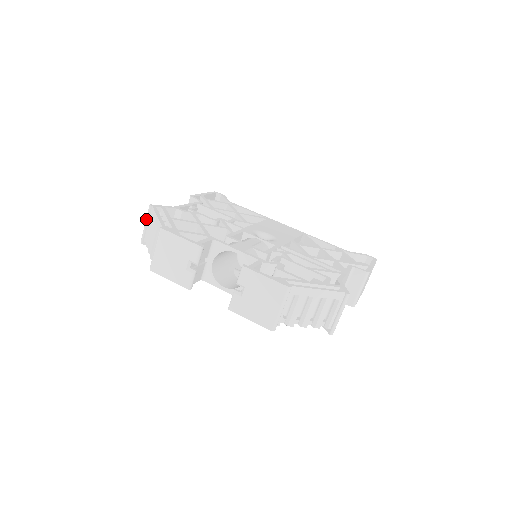
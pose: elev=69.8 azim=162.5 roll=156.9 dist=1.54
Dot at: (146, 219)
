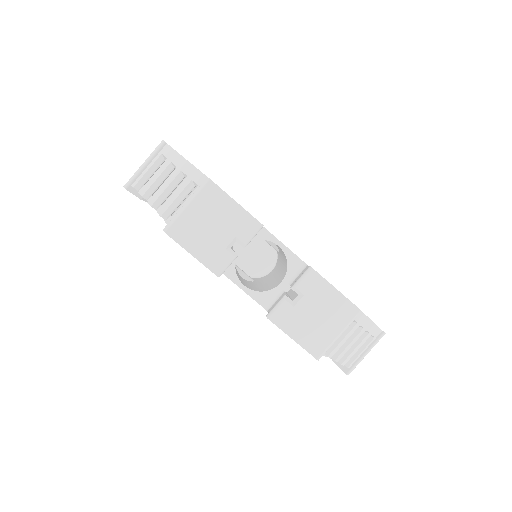
Dot at: (149, 157)
